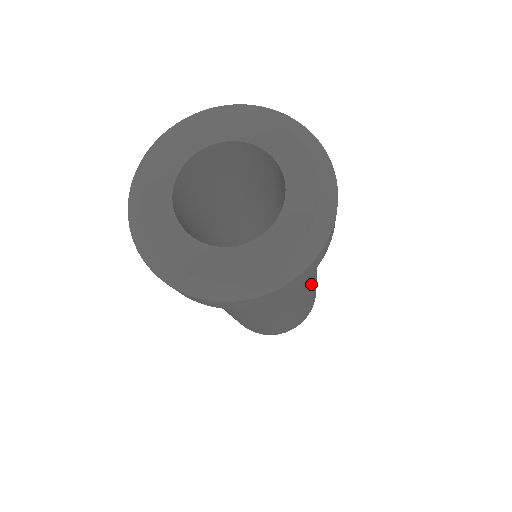
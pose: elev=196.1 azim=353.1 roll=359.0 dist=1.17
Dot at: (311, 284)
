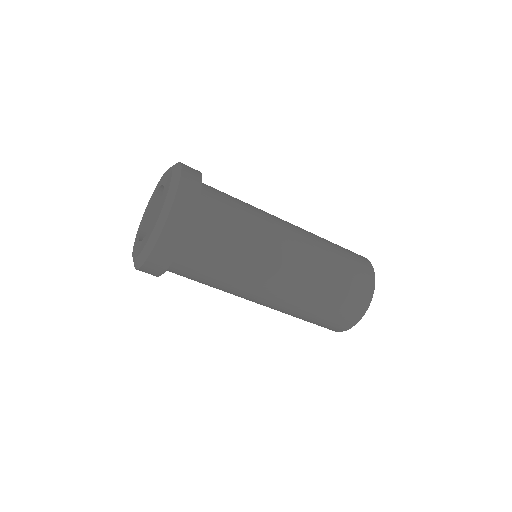
Dot at: (283, 221)
